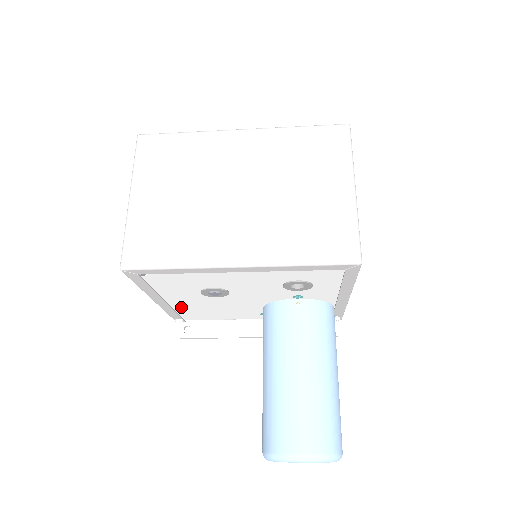
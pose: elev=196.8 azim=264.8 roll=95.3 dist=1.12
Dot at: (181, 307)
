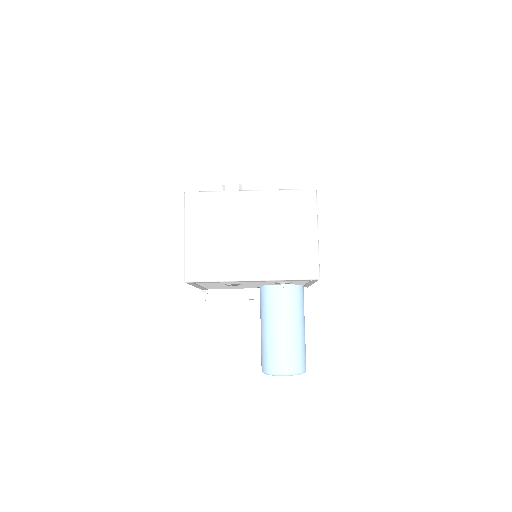
Dot at: occluded
